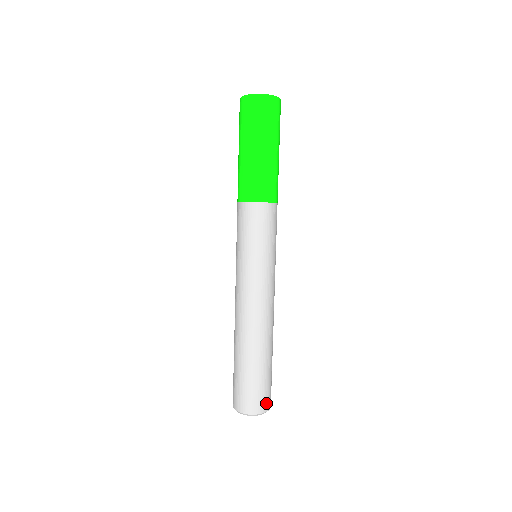
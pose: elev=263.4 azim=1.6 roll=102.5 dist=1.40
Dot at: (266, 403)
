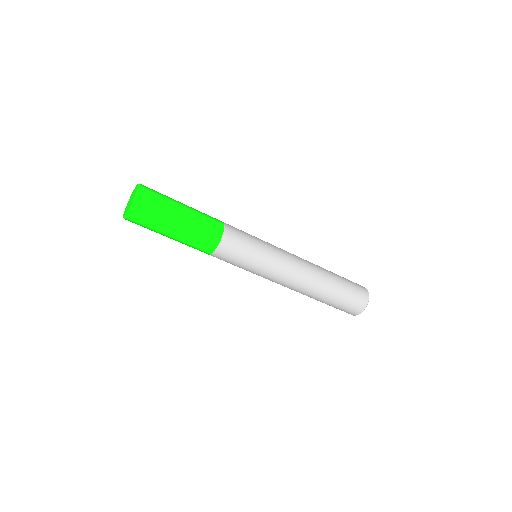
Dot at: (363, 296)
